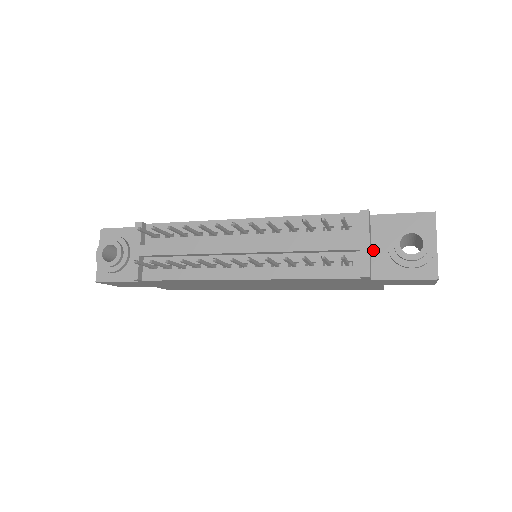
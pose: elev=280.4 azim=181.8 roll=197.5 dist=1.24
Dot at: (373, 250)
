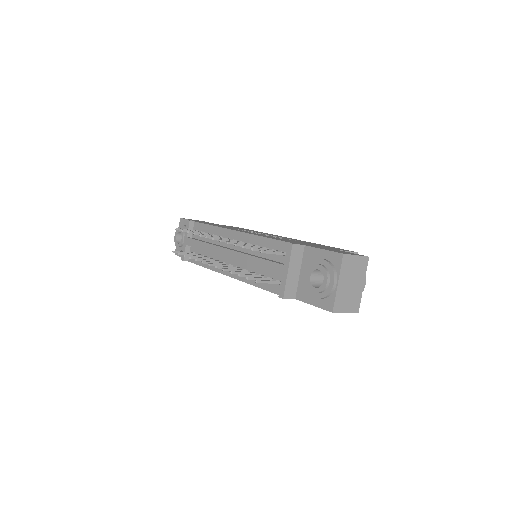
Dot at: (301, 275)
